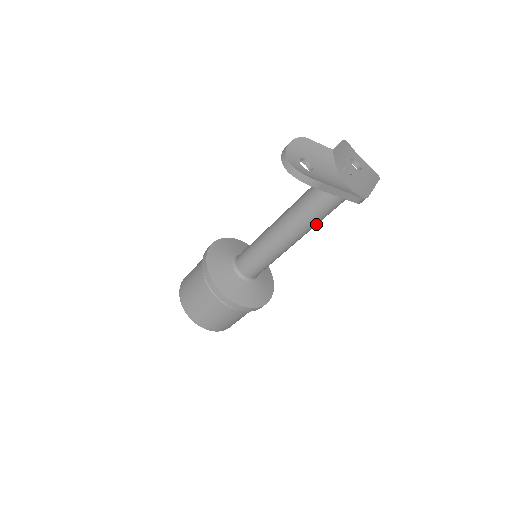
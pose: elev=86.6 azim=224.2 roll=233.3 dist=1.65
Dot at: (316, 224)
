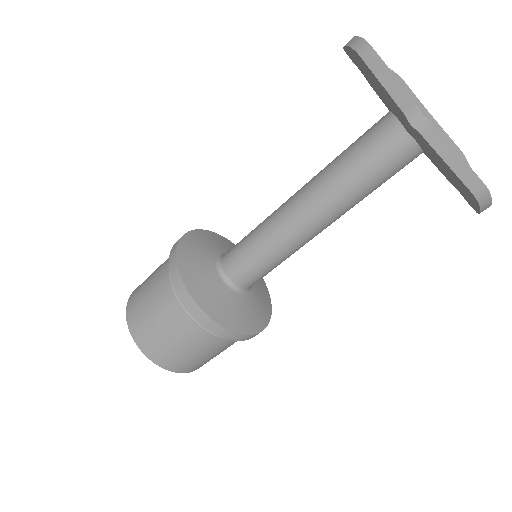
Dot at: (344, 184)
